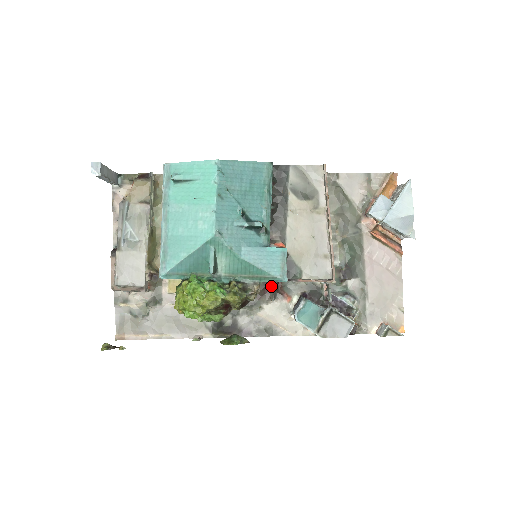
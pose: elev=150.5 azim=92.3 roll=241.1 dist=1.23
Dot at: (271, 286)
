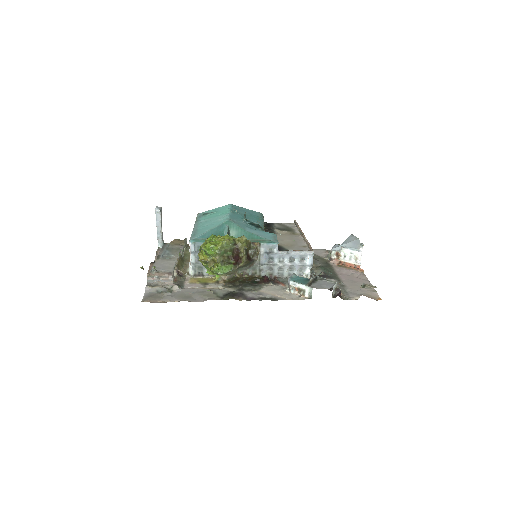
Dot at: (269, 280)
